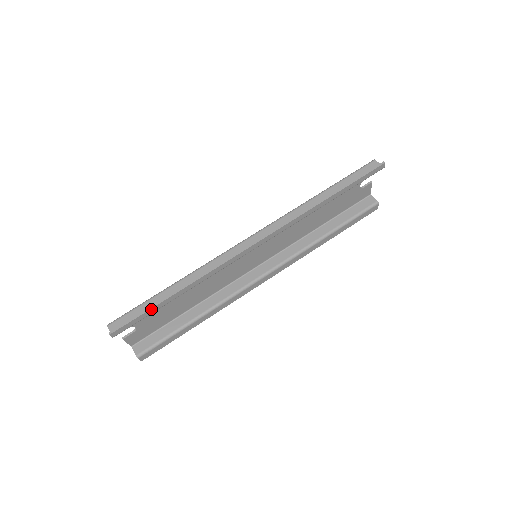
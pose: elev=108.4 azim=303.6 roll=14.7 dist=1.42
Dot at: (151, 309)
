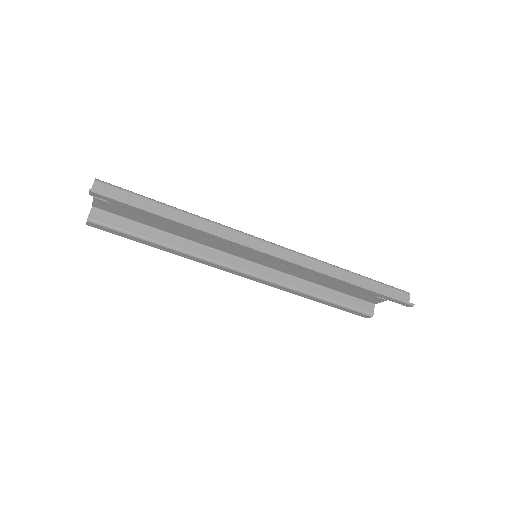
Dot at: (142, 209)
